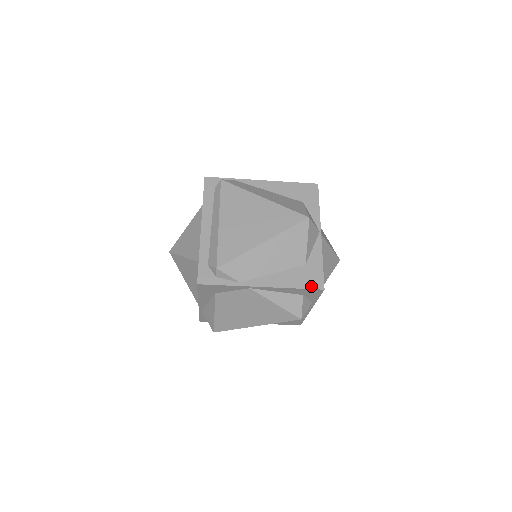
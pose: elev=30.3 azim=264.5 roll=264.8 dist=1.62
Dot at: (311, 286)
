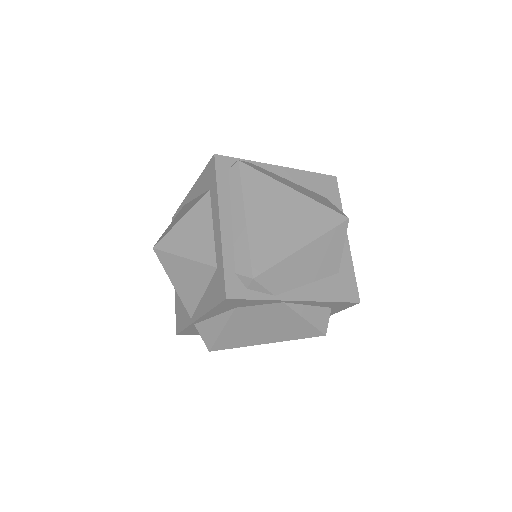
Dot at: (347, 299)
